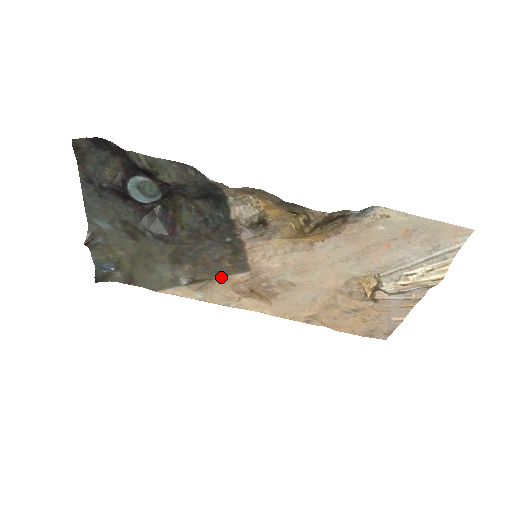
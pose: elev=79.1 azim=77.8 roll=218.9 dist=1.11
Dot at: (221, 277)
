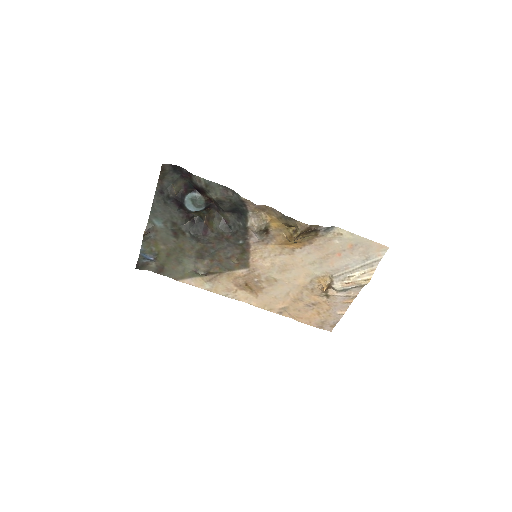
Dot at: (228, 272)
